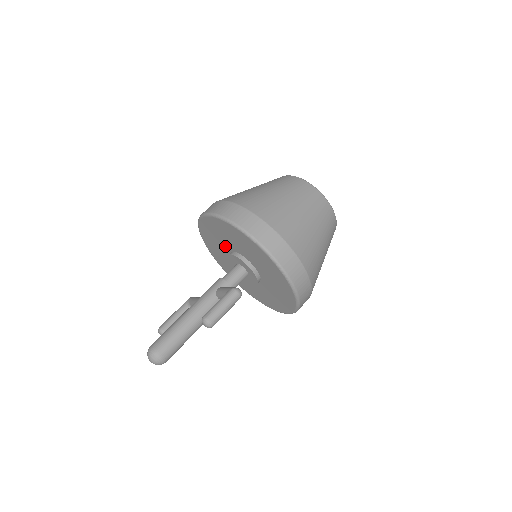
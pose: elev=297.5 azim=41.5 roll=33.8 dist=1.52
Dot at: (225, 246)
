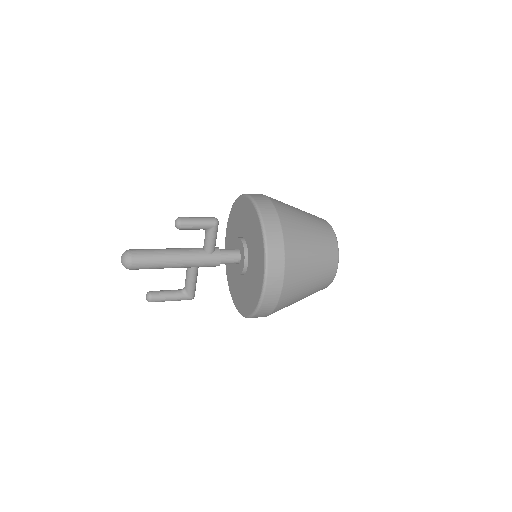
Dot at: occluded
